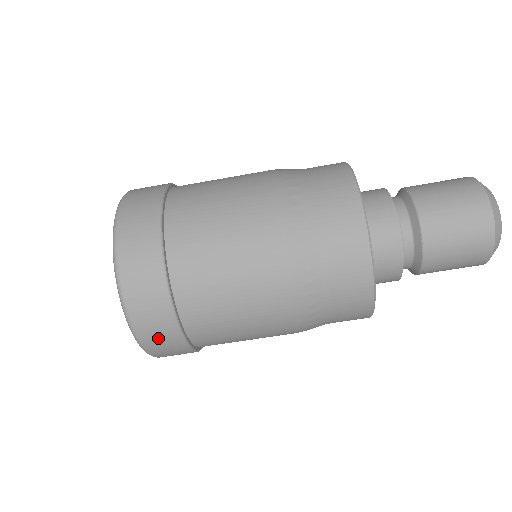
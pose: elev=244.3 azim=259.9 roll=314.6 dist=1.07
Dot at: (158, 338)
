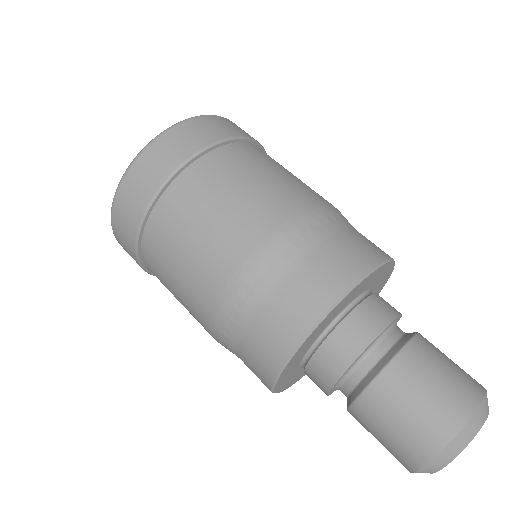
Dot at: (193, 133)
